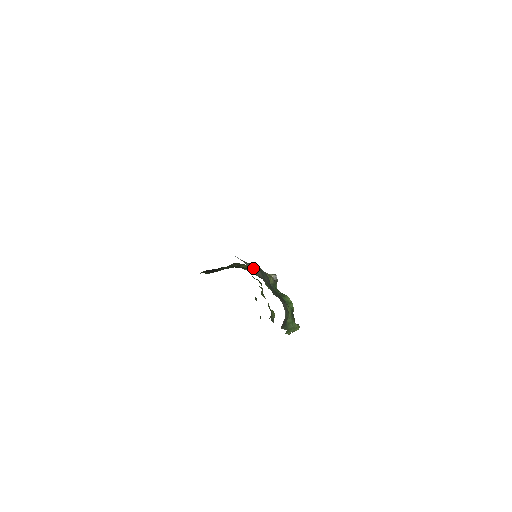
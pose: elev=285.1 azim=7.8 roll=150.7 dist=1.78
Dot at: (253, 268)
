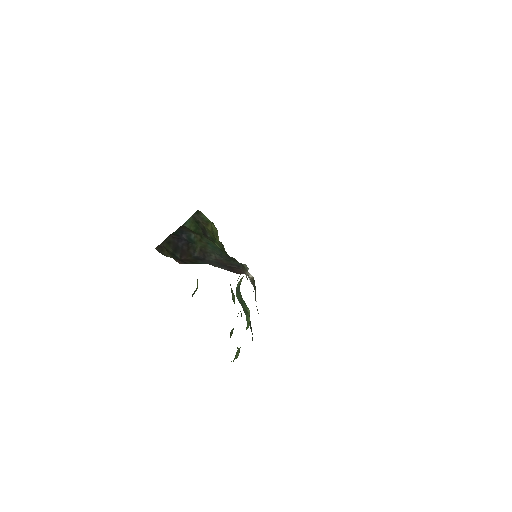
Dot at: occluded
